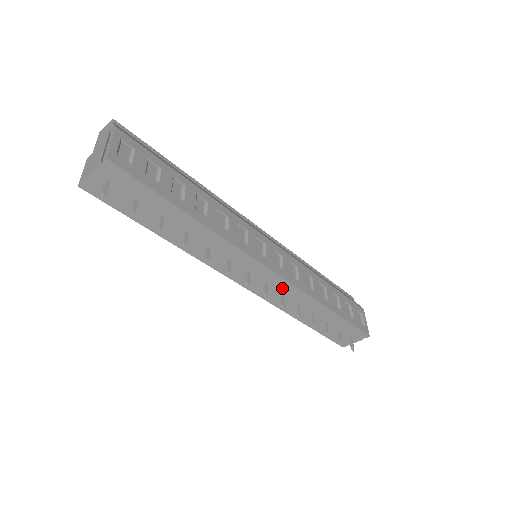
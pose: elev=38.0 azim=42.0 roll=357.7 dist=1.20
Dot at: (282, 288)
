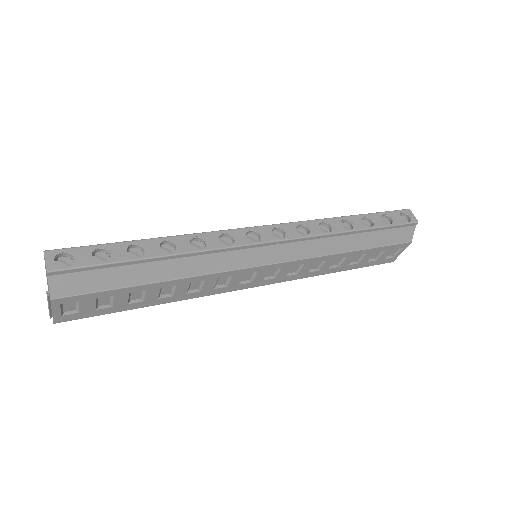
Dot at: occluded
